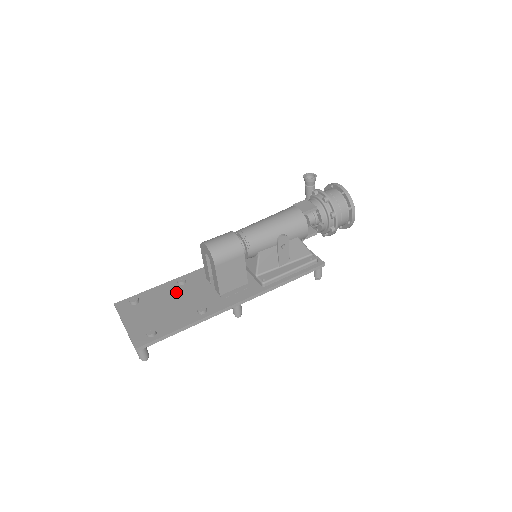
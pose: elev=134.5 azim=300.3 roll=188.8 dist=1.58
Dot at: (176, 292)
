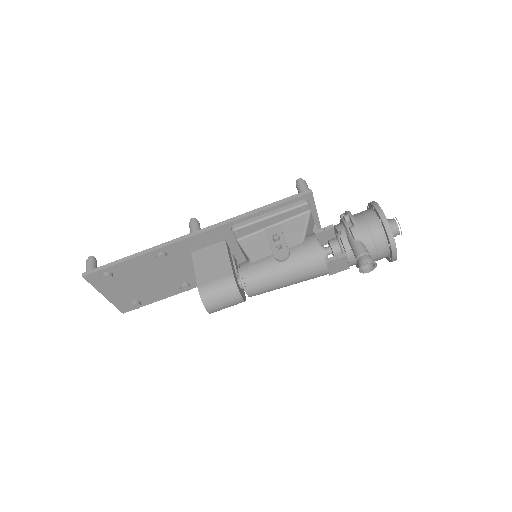
Dot at: (156, 267)
